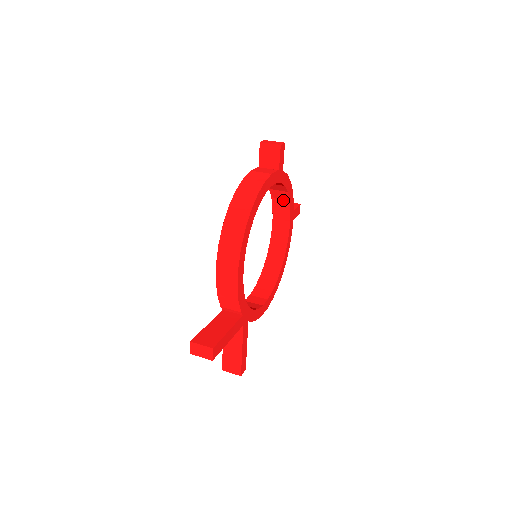
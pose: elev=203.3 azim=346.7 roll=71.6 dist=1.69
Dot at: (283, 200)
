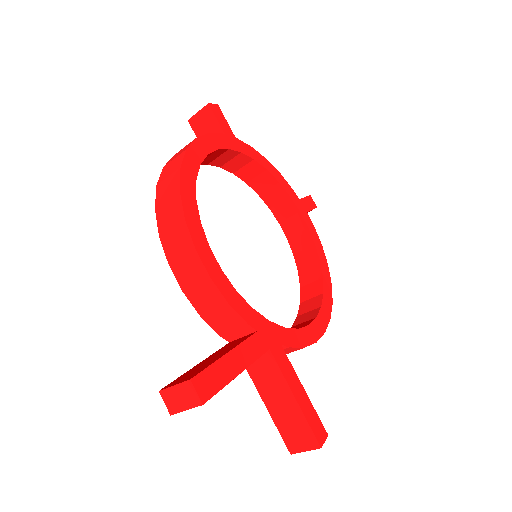
Dot at: (272, 188)
